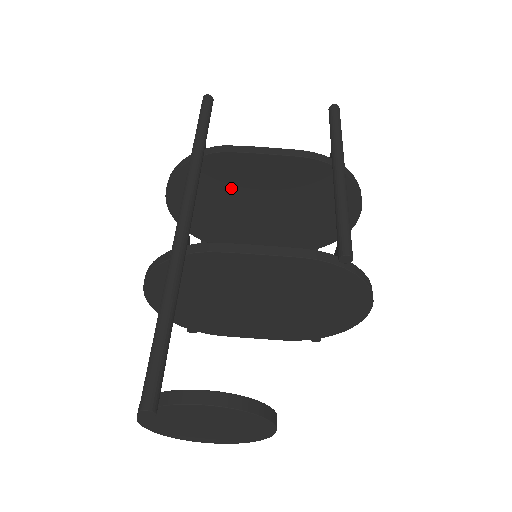
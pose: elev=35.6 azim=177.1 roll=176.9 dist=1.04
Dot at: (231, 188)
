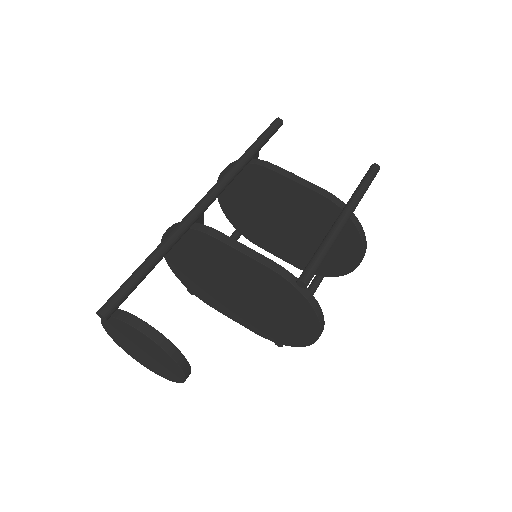
Dot at: (265, 197)
